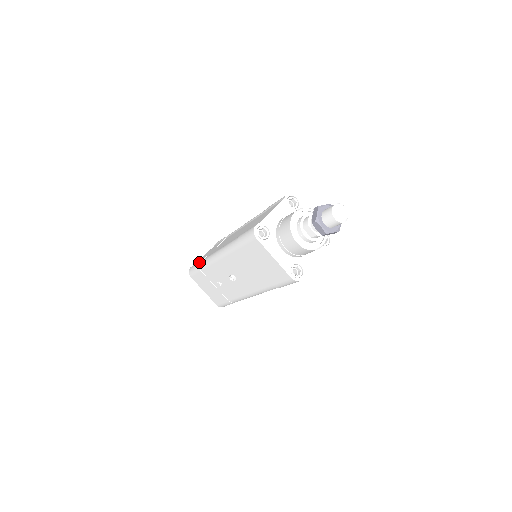
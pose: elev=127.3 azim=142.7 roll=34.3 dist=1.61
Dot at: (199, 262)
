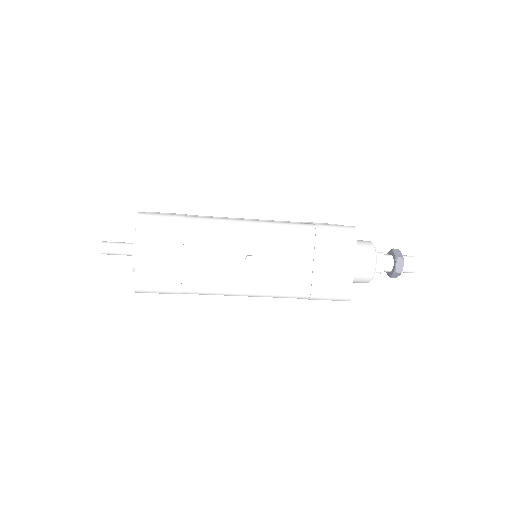
Dot at: (184, 215)
